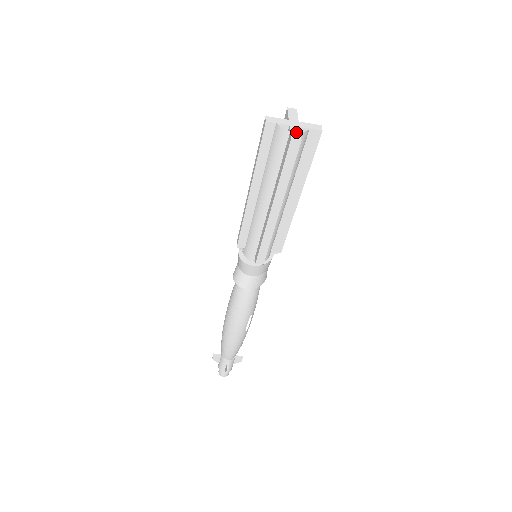
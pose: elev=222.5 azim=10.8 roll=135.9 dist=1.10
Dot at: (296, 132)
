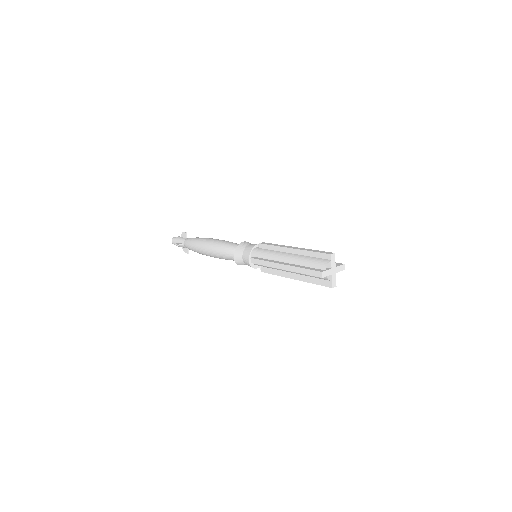
Dot at: (335, 280)
